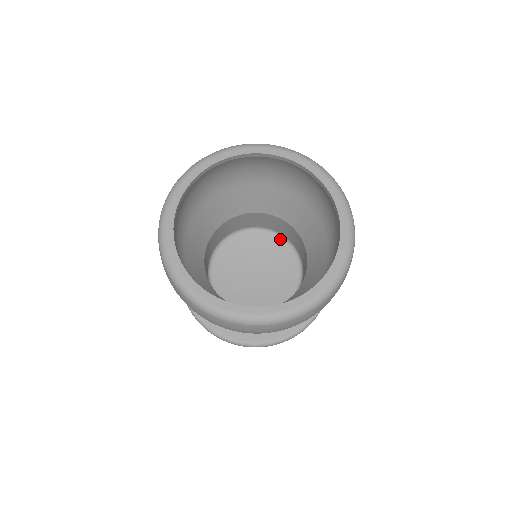
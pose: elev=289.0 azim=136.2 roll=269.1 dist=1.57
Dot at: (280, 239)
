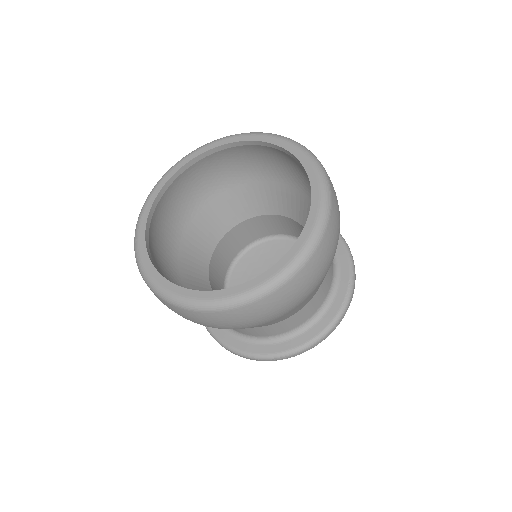
Dot at: occluded
